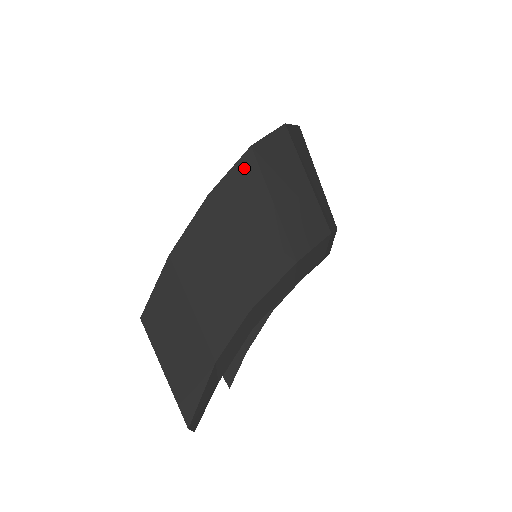
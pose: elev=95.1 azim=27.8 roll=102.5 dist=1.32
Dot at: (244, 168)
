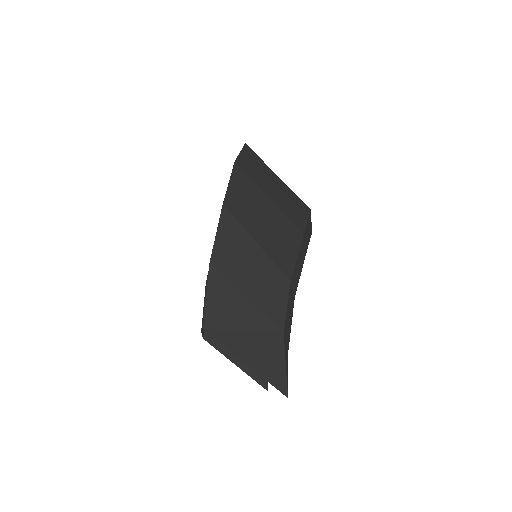
Dot at: (238, 178)
